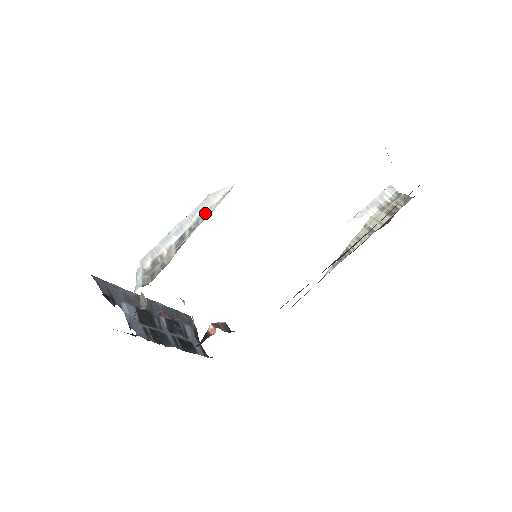
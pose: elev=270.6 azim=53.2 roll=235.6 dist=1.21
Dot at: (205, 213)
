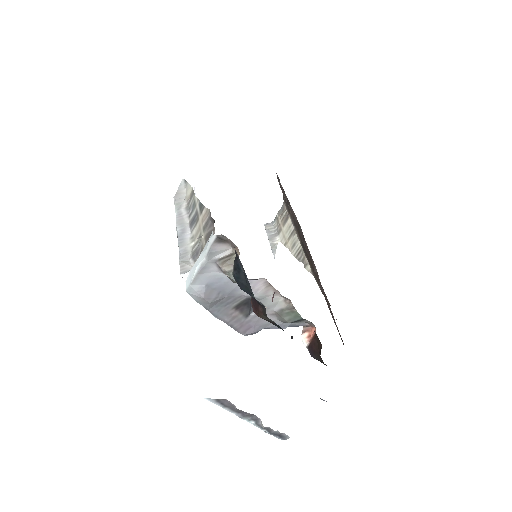
Dot at: (187, 202)
